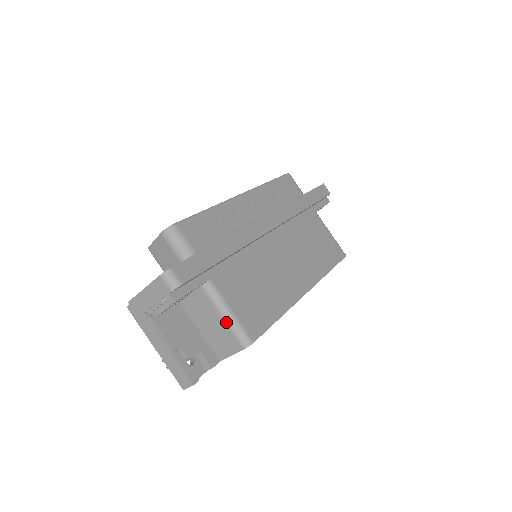
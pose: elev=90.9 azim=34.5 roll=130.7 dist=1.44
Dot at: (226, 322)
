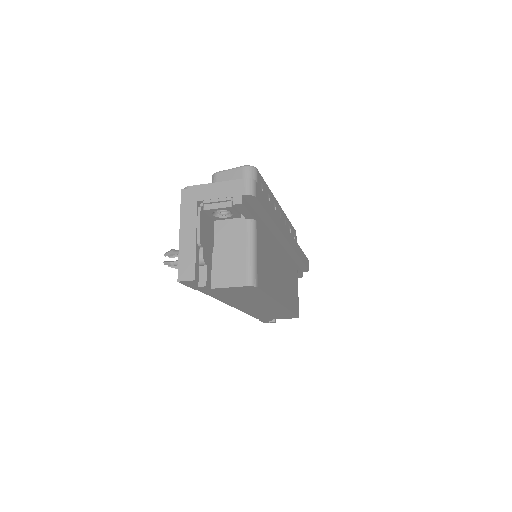
Dot at: (248, 257)
